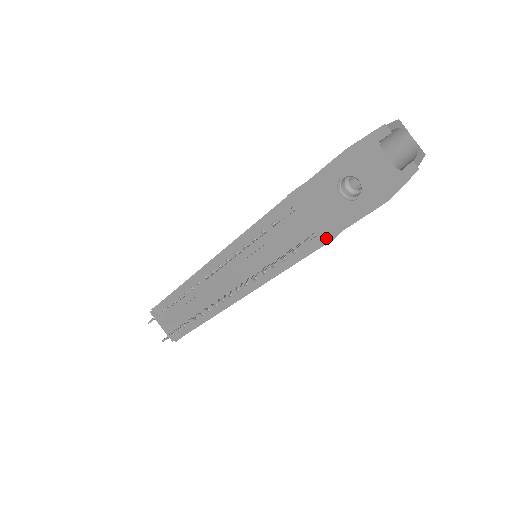
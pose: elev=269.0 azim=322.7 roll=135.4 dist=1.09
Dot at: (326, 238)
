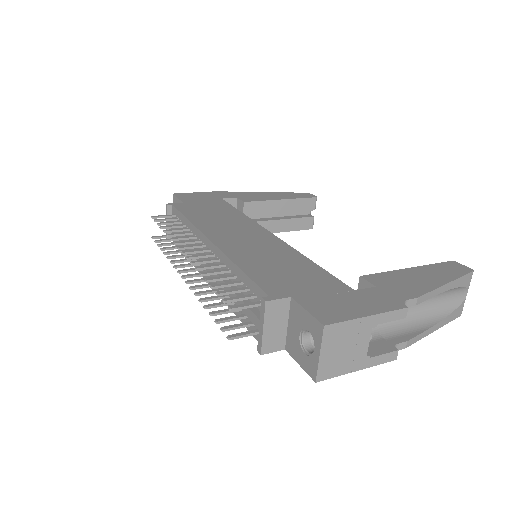
Dot at: (261, 350)
